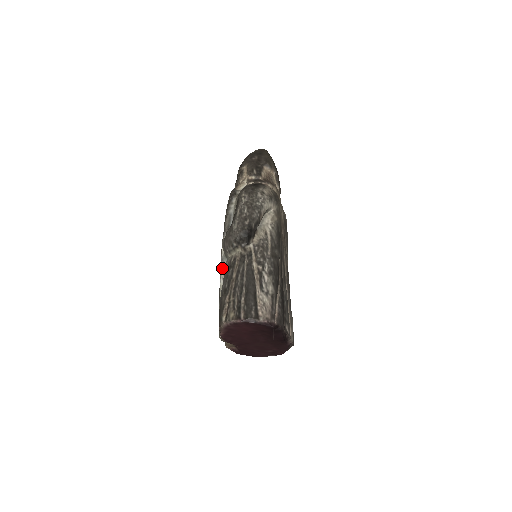
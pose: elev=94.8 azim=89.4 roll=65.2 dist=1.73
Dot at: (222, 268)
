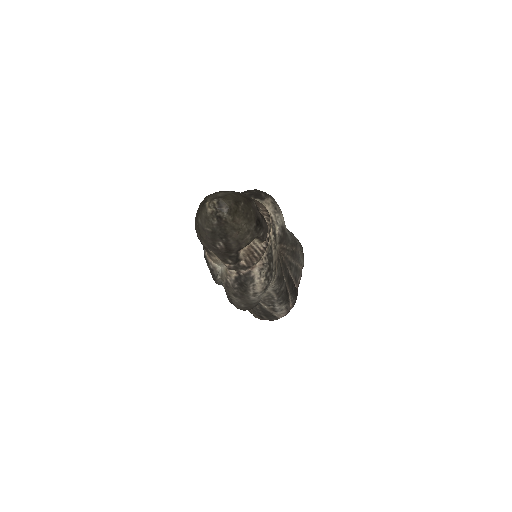
Dot at: occluded
